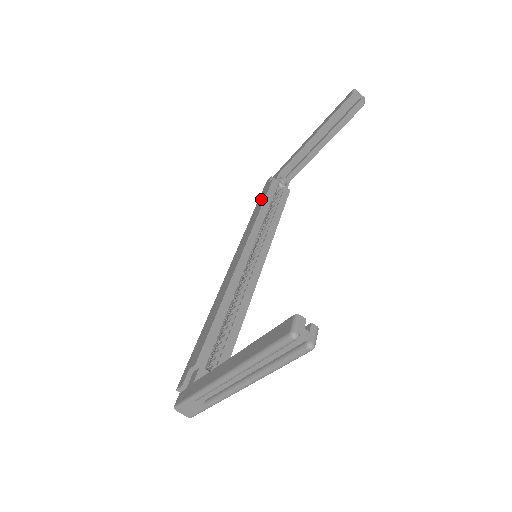
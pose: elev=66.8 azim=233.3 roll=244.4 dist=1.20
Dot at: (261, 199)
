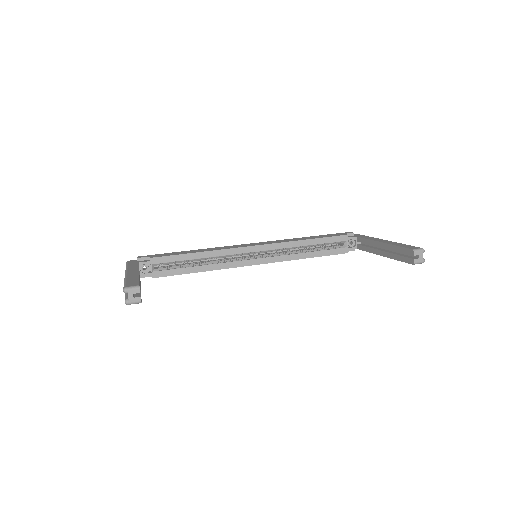
Dot at: (321, 236)
